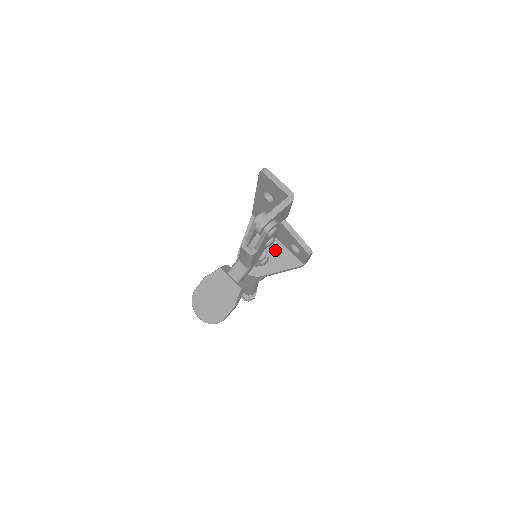
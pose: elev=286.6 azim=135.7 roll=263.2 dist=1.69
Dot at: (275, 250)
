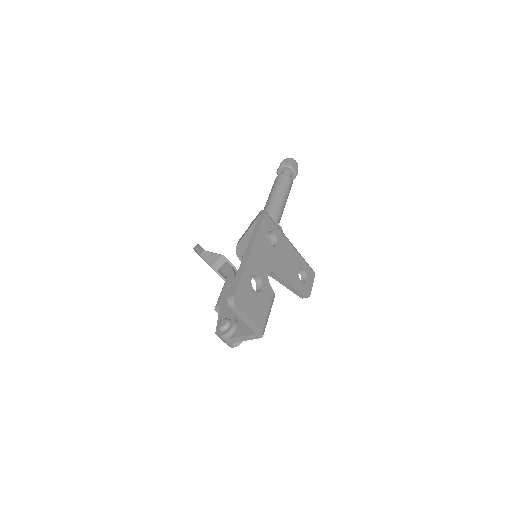
Dot at: occluded
